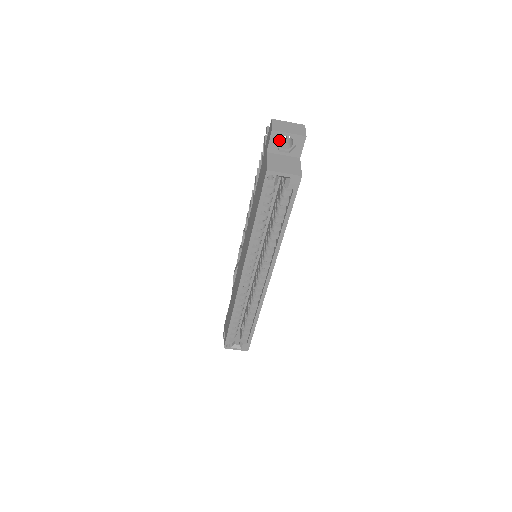
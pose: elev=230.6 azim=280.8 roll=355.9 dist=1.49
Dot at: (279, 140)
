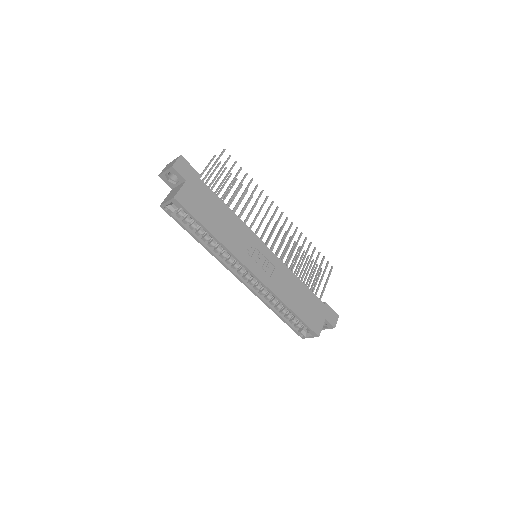
Dot at: occluded
